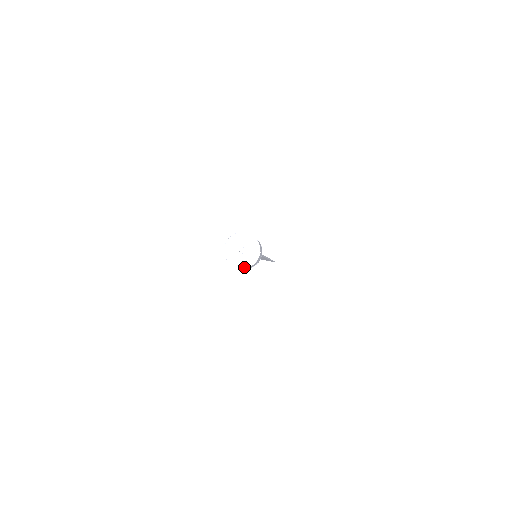
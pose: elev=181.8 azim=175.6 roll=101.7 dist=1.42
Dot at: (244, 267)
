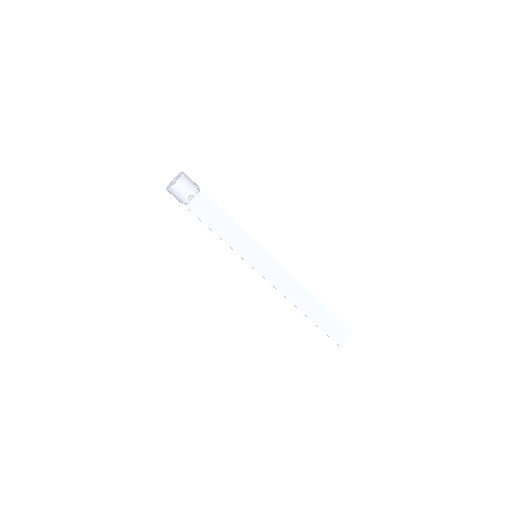
Dot at: (180, 177)
